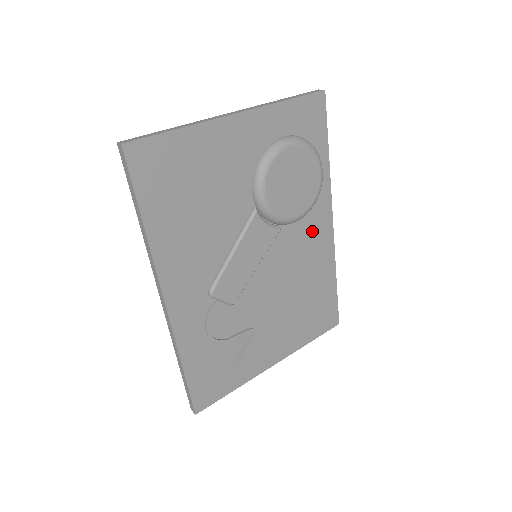
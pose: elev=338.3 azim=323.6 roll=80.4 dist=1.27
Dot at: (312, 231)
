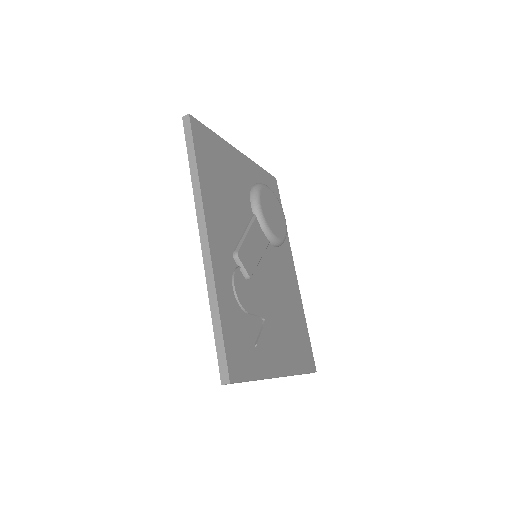
Dot at: (285, 265)
